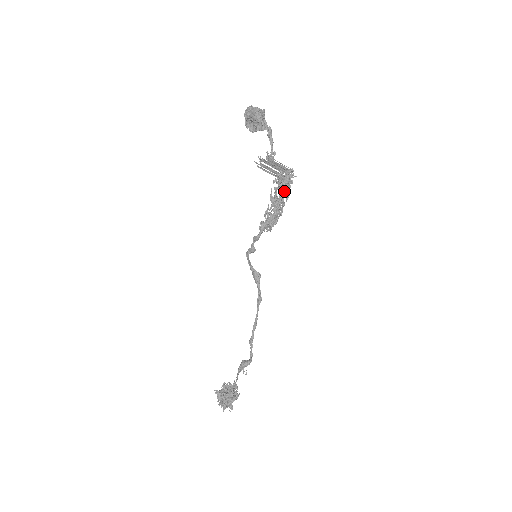
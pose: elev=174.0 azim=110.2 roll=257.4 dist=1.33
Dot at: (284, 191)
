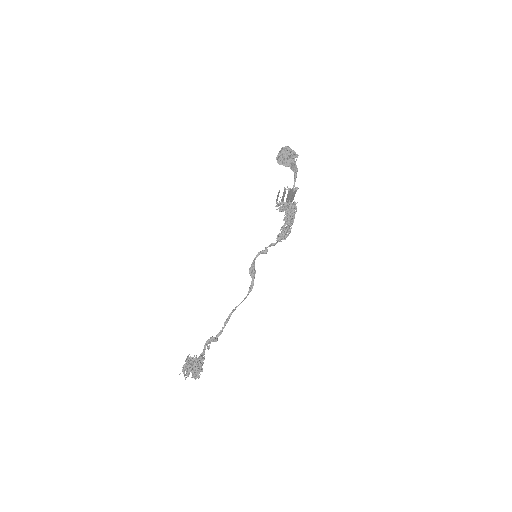
Dot at: (293, 217)
